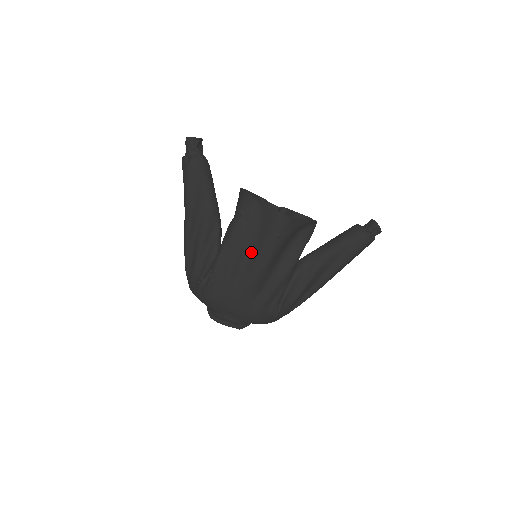
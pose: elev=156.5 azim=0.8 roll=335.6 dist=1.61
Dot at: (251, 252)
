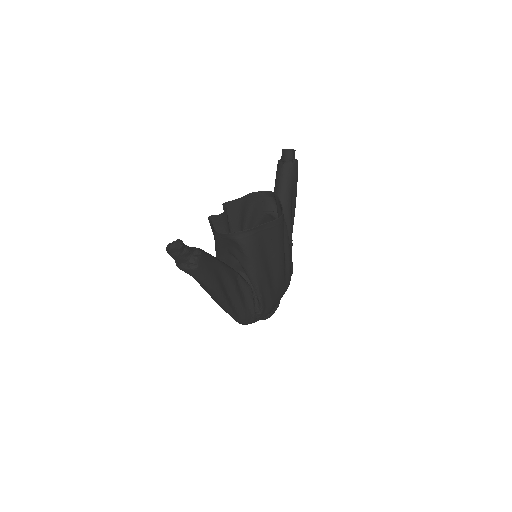
Dot at: (271, 260)
